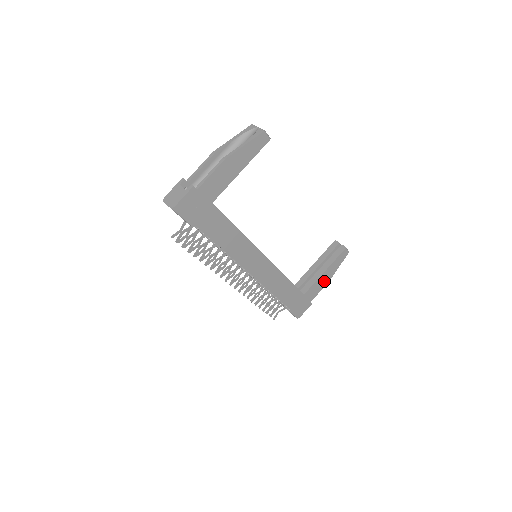
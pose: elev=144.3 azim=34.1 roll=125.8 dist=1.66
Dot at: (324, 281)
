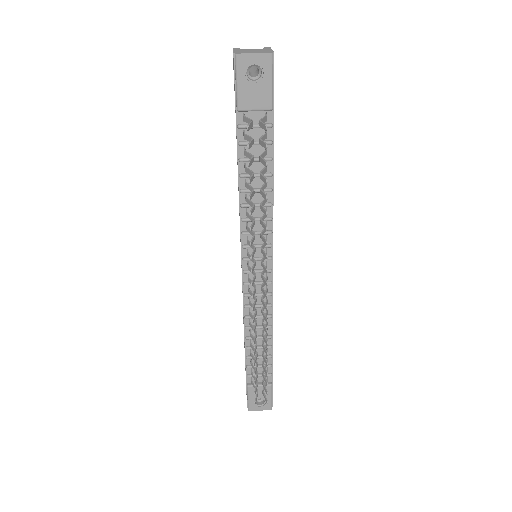
Dot at: occluded
